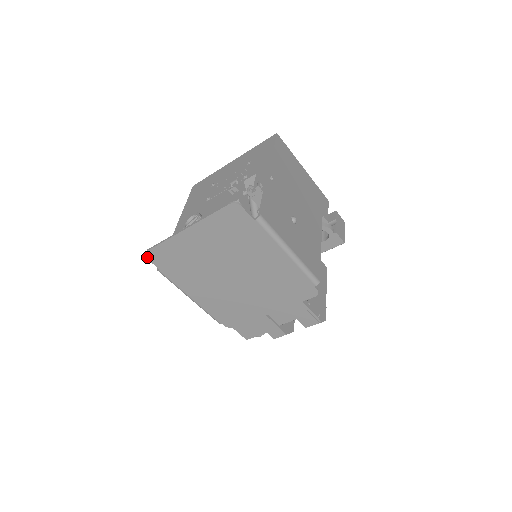
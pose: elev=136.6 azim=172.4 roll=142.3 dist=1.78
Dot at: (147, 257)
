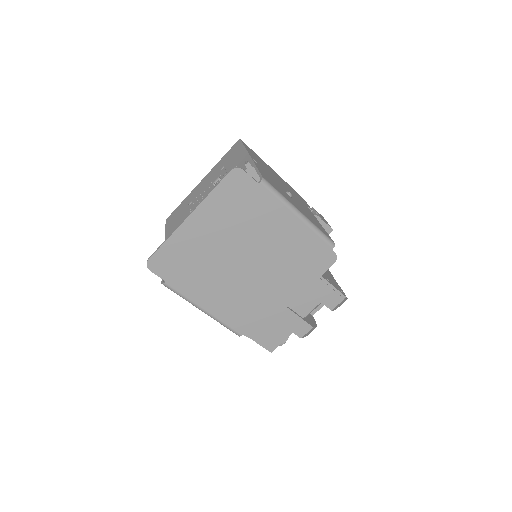
Dot at: (149, 268)
